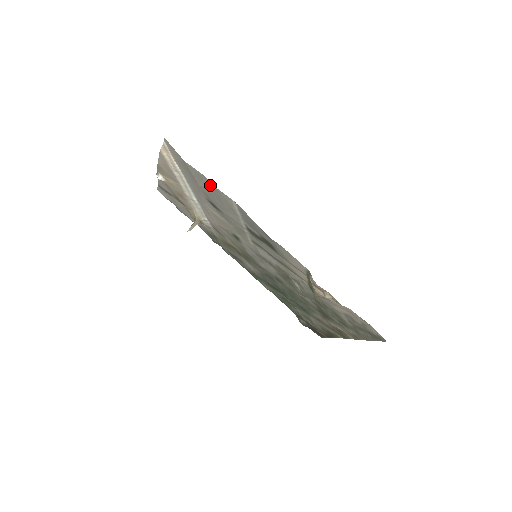
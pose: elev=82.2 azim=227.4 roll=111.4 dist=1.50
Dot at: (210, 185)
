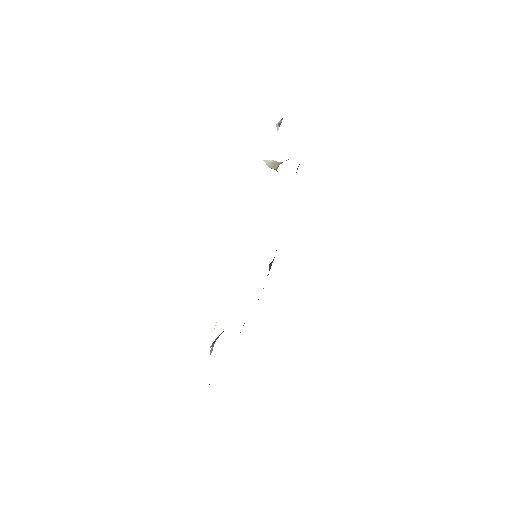
Dot at: occluded
